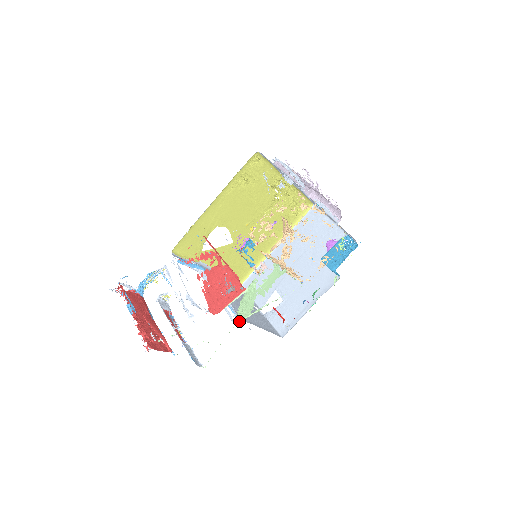
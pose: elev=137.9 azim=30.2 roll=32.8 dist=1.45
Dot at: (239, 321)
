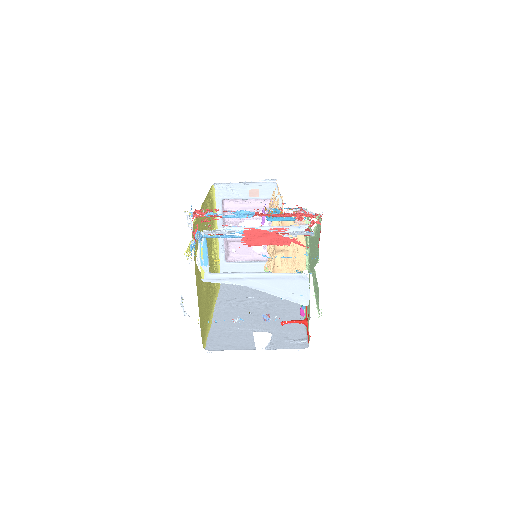
Dot at: occluded
